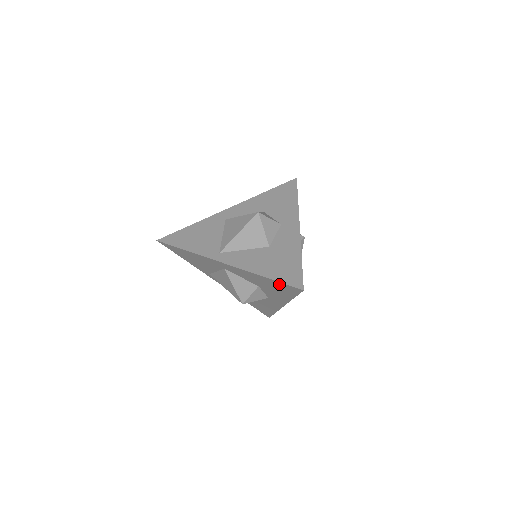
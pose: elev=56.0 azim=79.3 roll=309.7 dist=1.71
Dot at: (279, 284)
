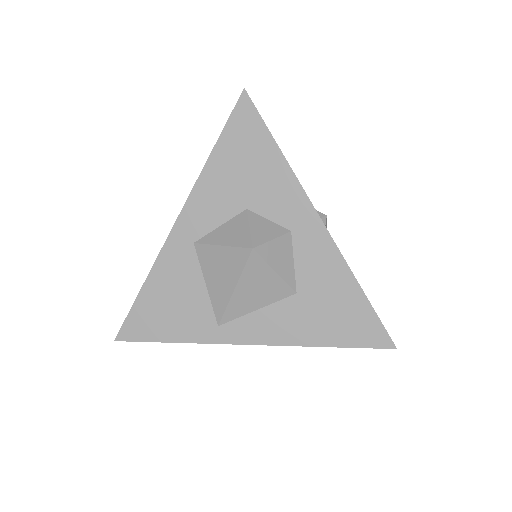
Dot at: (231, 136)
